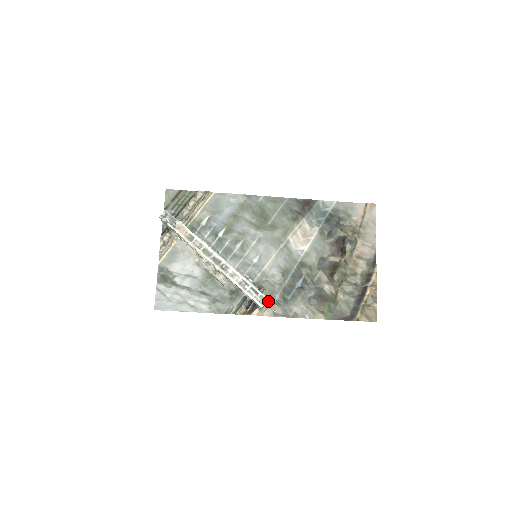
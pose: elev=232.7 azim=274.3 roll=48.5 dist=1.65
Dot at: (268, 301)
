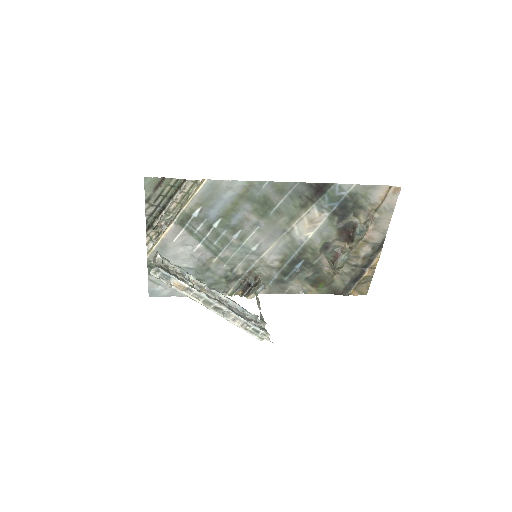
Dot at: (268, 336)
